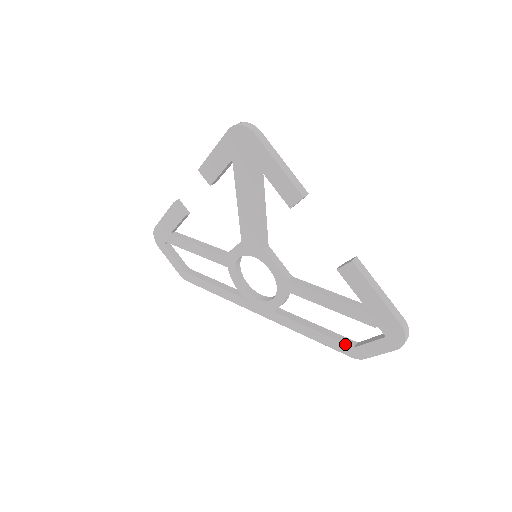
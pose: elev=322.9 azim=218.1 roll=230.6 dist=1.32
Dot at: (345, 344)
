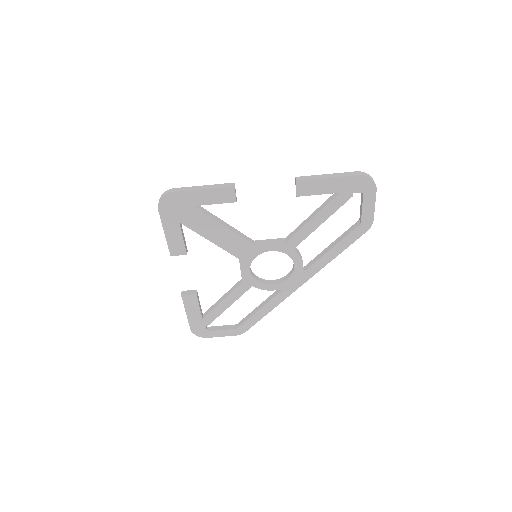
Dot at: (355, 229)
